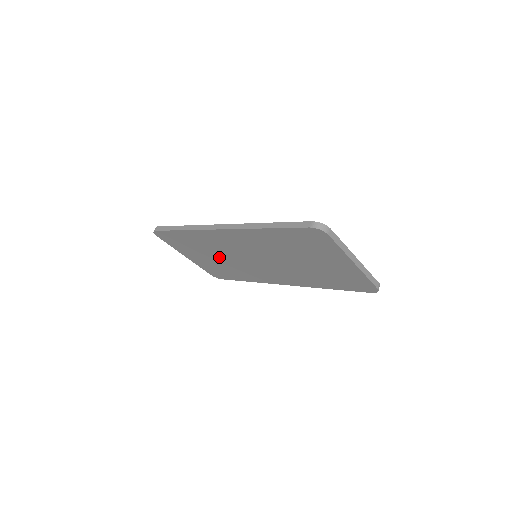
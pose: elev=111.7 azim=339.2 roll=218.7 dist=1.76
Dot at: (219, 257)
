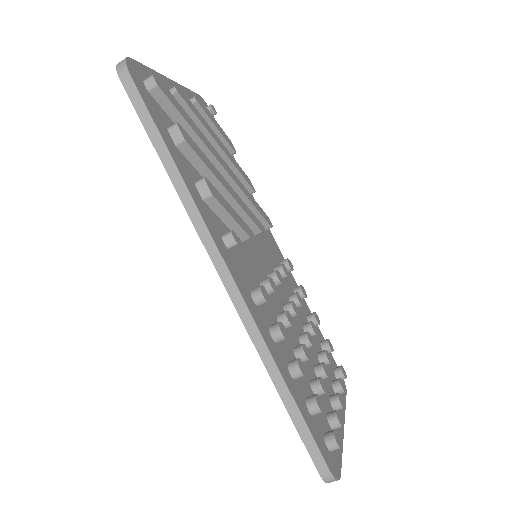
Dot at: occluded
